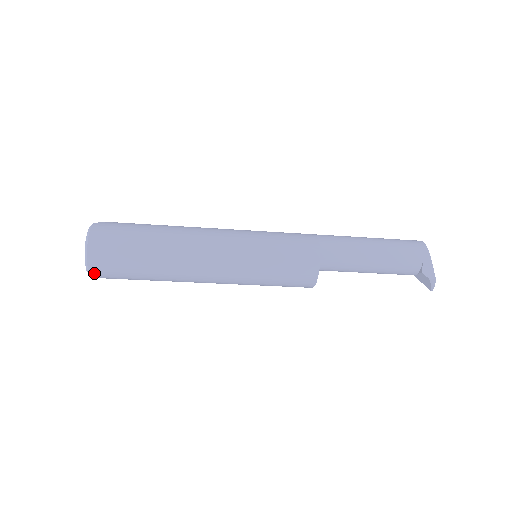
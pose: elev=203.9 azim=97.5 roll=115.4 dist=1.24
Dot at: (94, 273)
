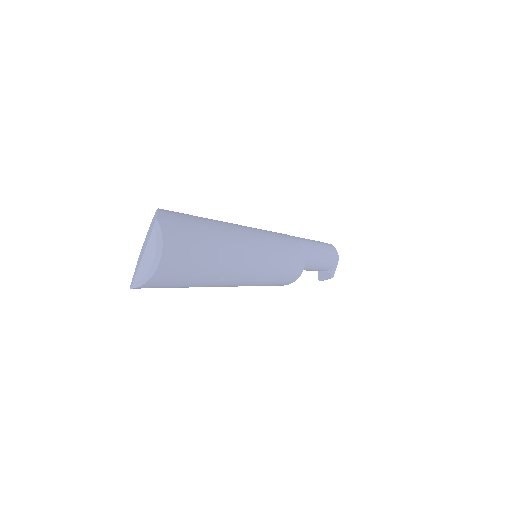
Dot at: (141, 287)
